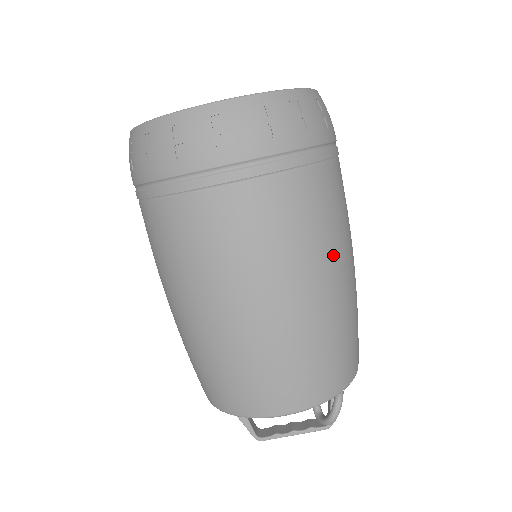
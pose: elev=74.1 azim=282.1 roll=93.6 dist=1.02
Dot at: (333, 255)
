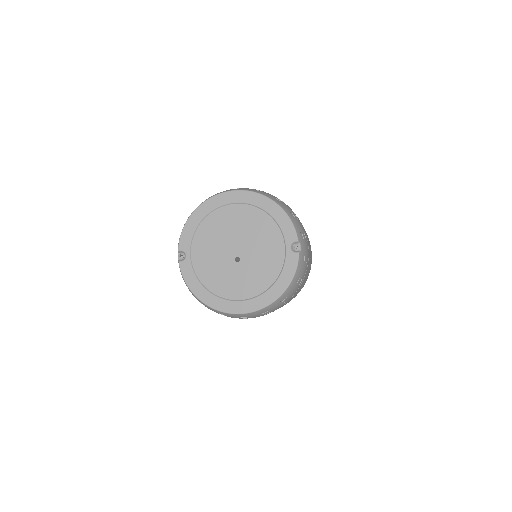
Dot at: occluded
